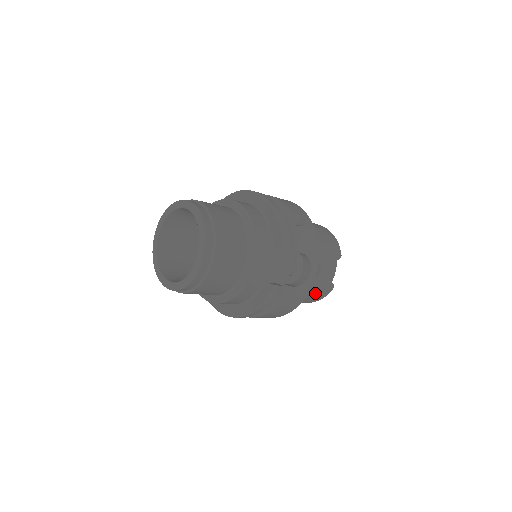
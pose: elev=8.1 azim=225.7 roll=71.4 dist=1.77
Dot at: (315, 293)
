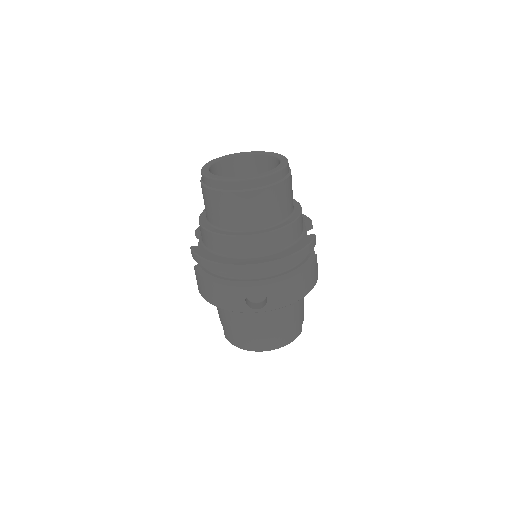
Dot at: (298, 316)
